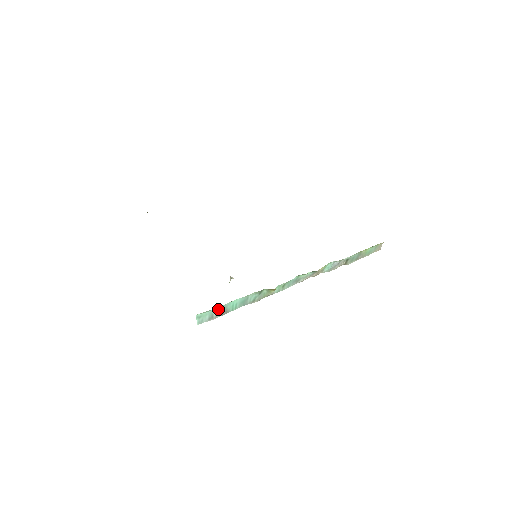
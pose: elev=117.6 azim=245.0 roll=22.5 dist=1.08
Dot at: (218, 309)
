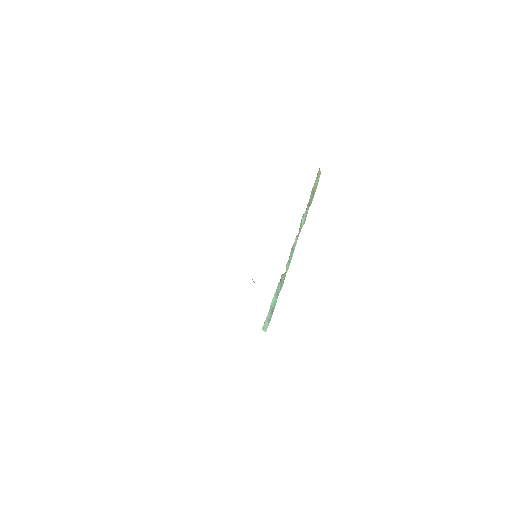
Dot at: (269, 313)
